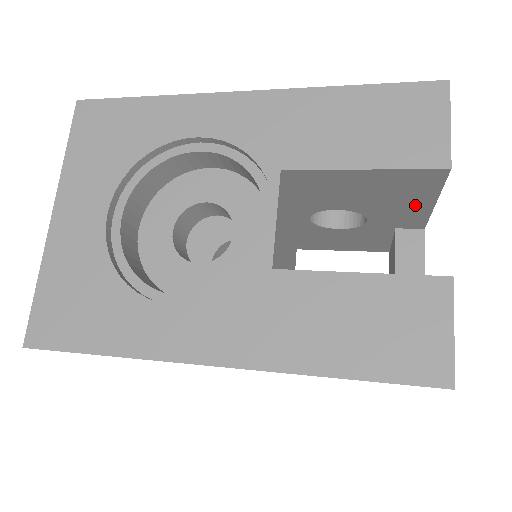
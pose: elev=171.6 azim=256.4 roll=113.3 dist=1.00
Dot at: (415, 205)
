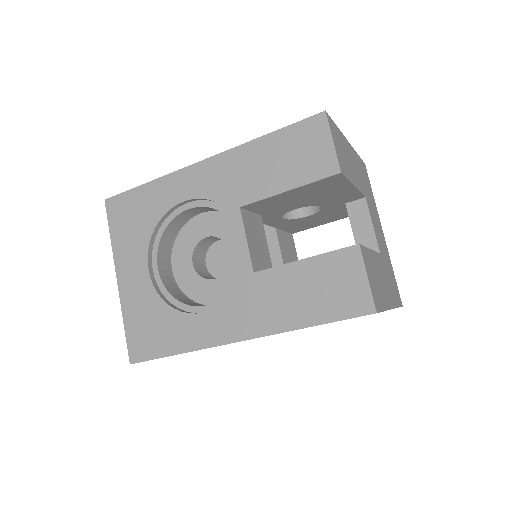
Dot at: (342, 191)
